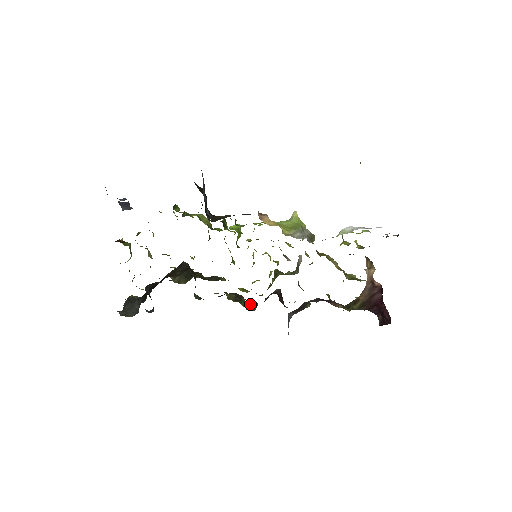
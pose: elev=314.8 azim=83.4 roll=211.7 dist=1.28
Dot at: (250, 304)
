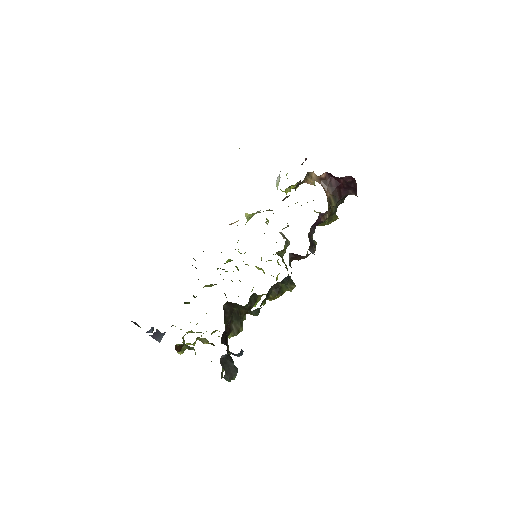
Dot at: (286, 279)
